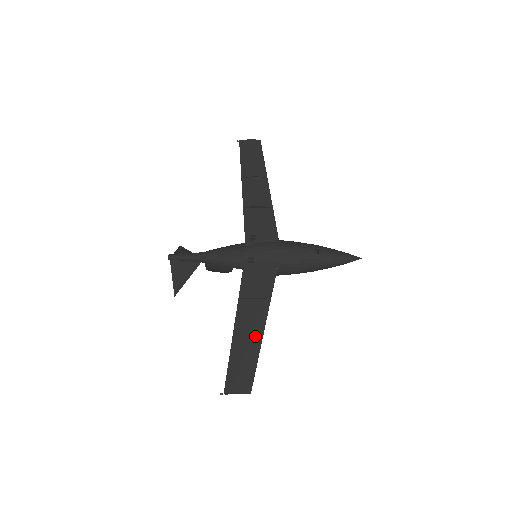
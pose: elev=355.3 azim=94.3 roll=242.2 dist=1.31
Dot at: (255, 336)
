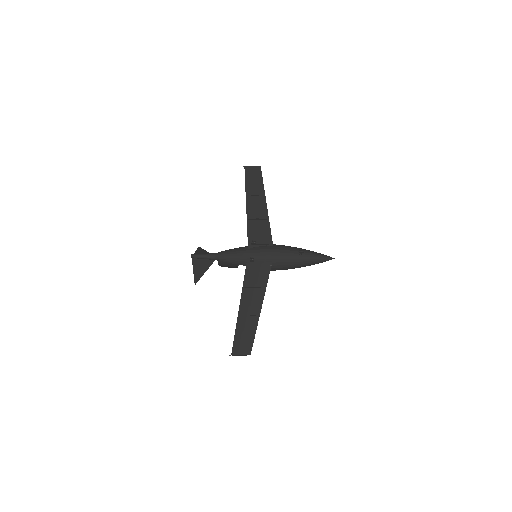
Dot at: (254, 315)
